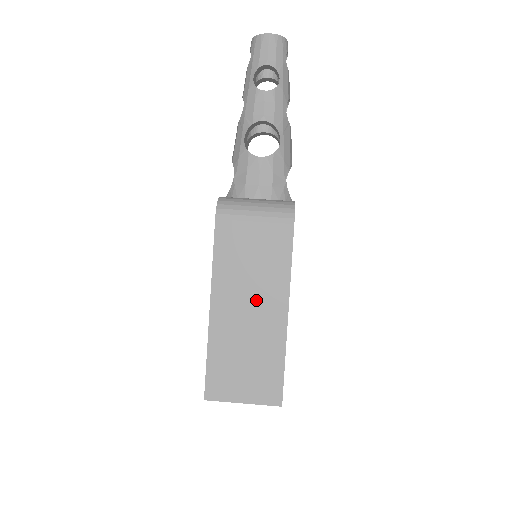
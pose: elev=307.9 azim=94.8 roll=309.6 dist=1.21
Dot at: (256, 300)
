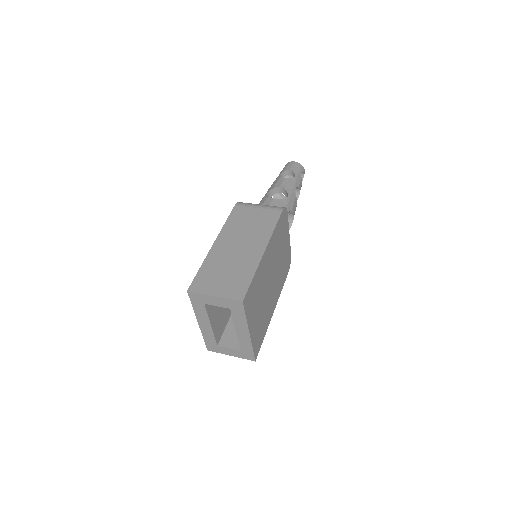
Dot at: (246, 242)
